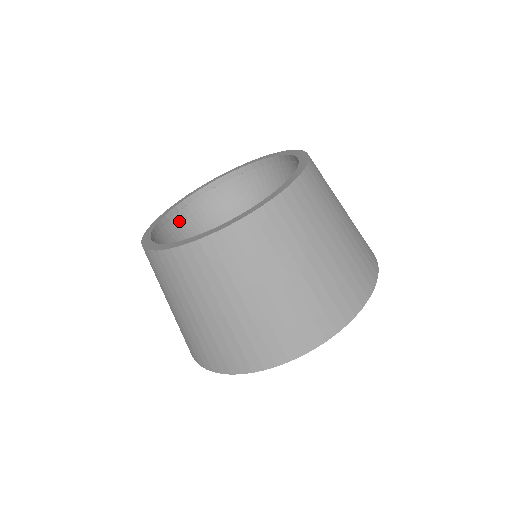
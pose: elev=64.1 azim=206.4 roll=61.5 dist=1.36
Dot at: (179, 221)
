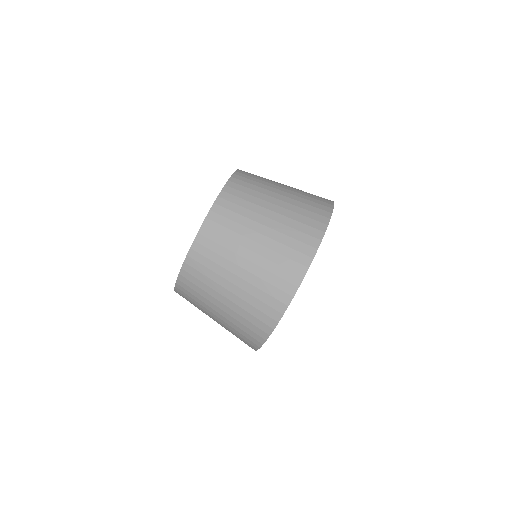
Dot at: occluded
